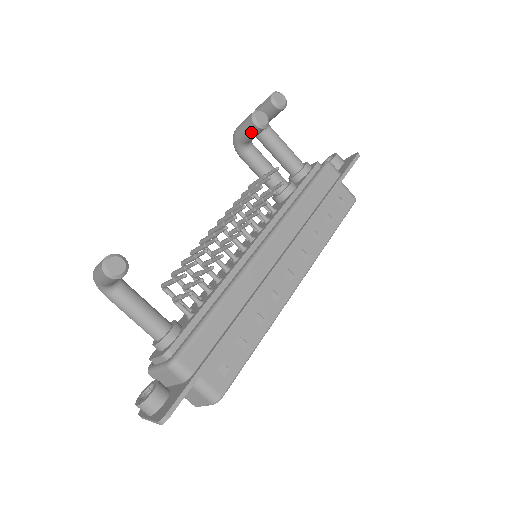
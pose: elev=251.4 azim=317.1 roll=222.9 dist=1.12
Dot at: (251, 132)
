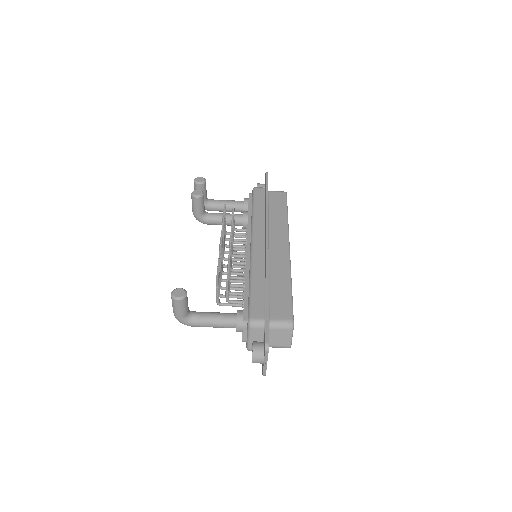
Dot at: (199, 204)
